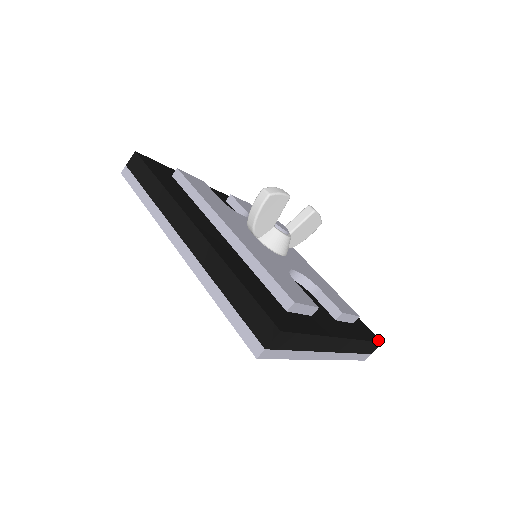
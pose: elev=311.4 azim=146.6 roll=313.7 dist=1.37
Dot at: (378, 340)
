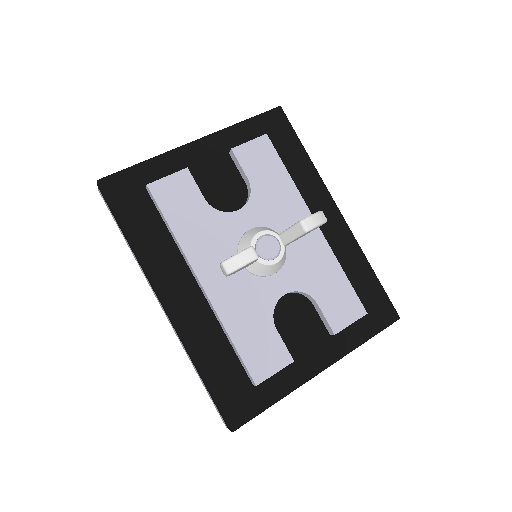
Dot at: (394, 320)
